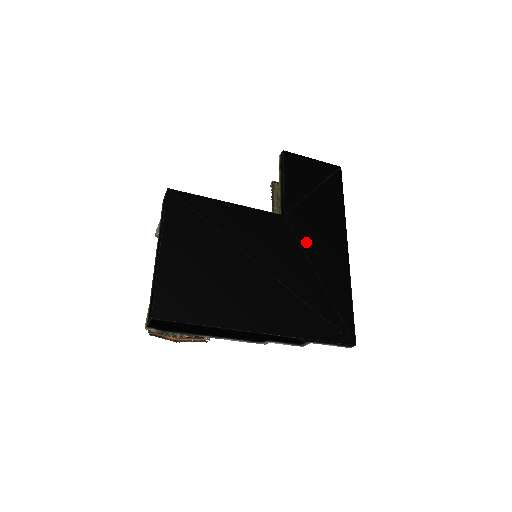
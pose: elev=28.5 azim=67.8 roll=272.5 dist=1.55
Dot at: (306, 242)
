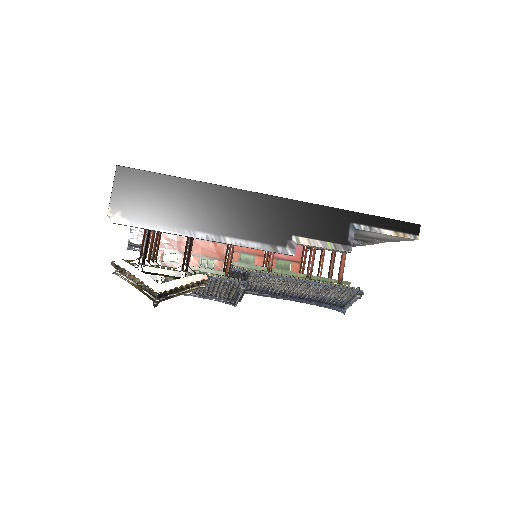
Dot at: occluded
